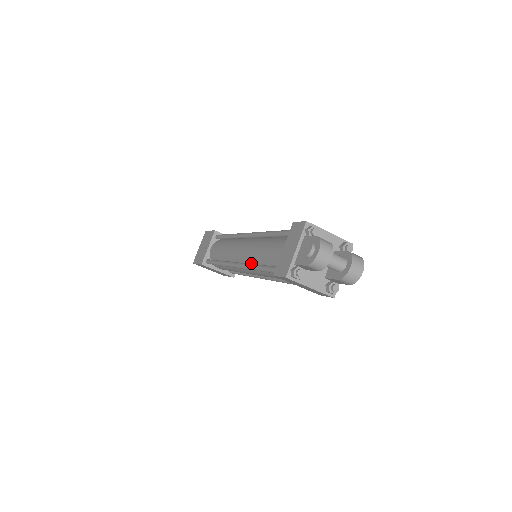
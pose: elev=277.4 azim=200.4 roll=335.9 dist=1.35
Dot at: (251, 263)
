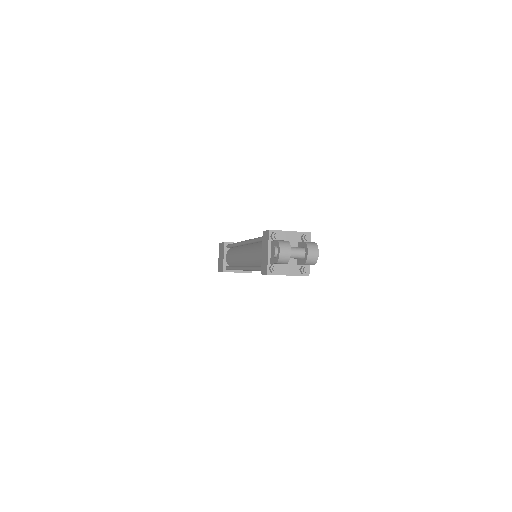
Dot at: (251, 265)
